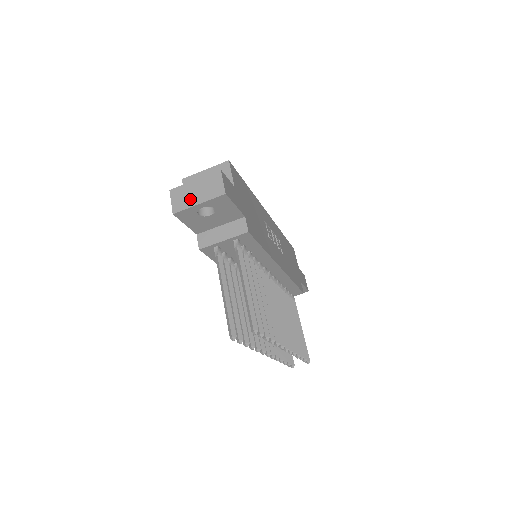
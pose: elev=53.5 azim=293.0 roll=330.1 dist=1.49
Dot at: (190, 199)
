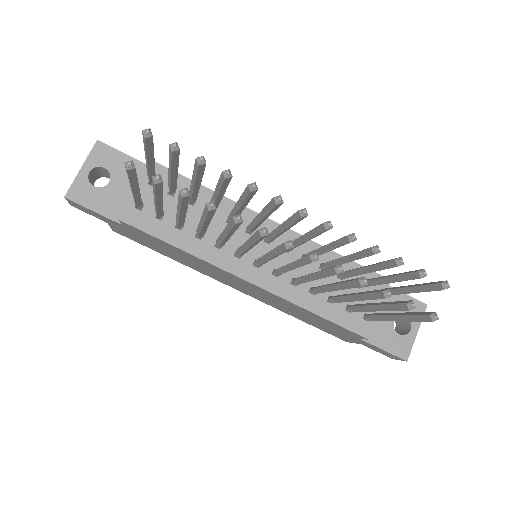
Dot at: occluded
